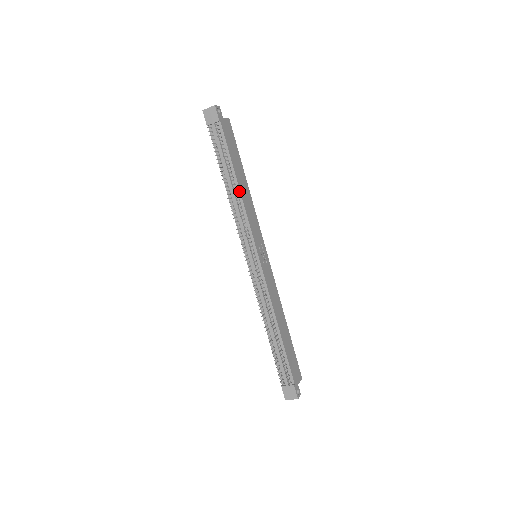
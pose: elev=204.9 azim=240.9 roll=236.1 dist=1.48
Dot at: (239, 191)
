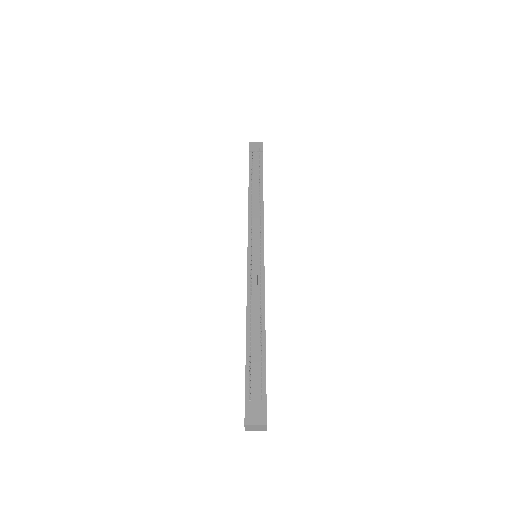
Dot at: (262, 196)
